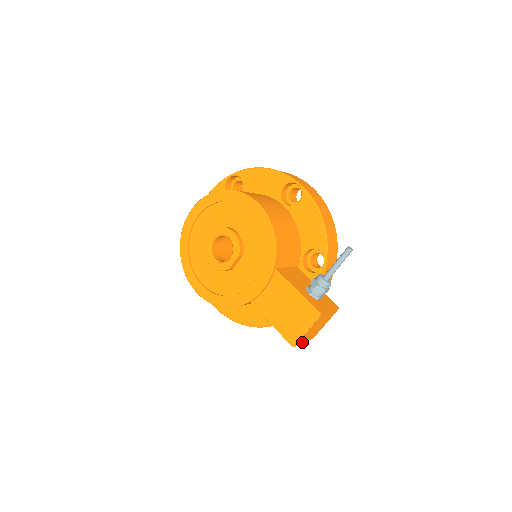
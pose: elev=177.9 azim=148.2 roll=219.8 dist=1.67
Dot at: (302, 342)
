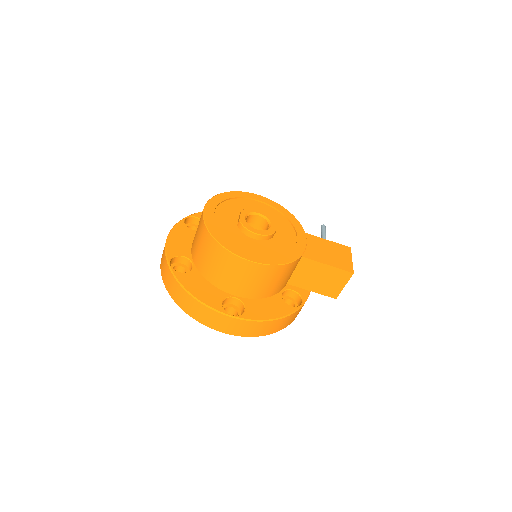
Dot at: (347, 280)
